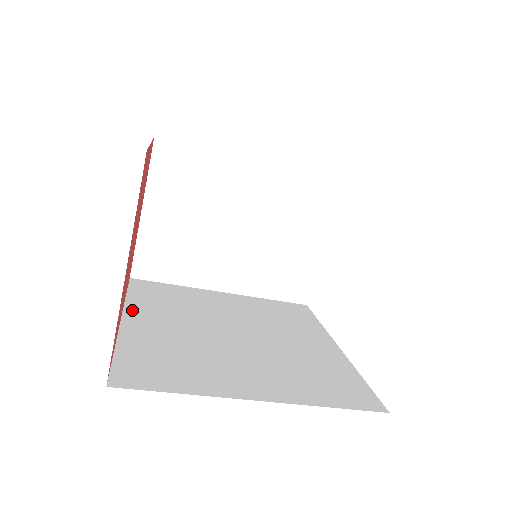
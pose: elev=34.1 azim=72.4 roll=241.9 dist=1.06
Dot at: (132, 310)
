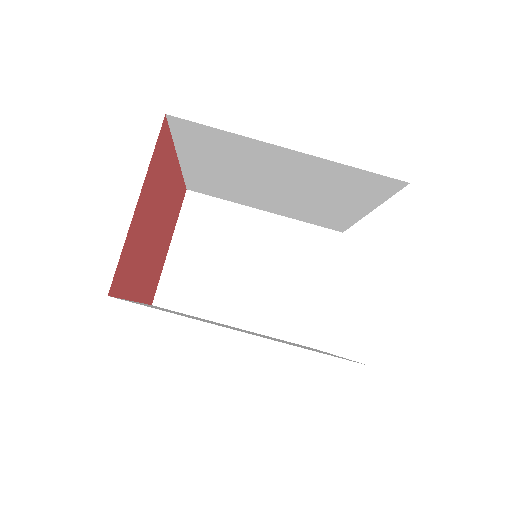
Dot at: (146, 304)
